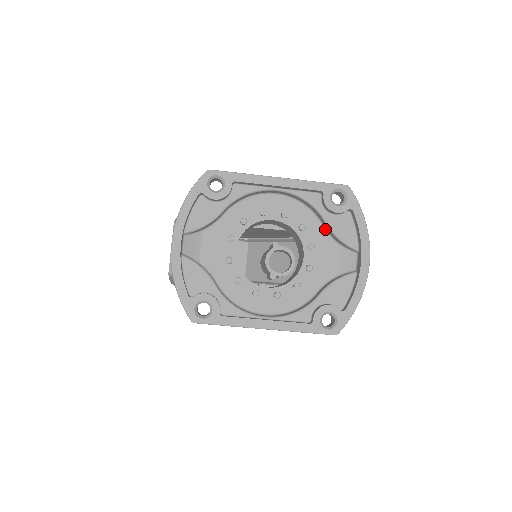
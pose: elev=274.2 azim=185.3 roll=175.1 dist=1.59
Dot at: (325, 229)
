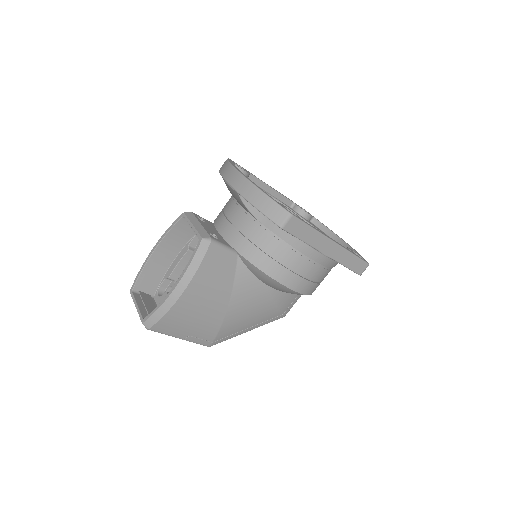
Dot at: occluded
